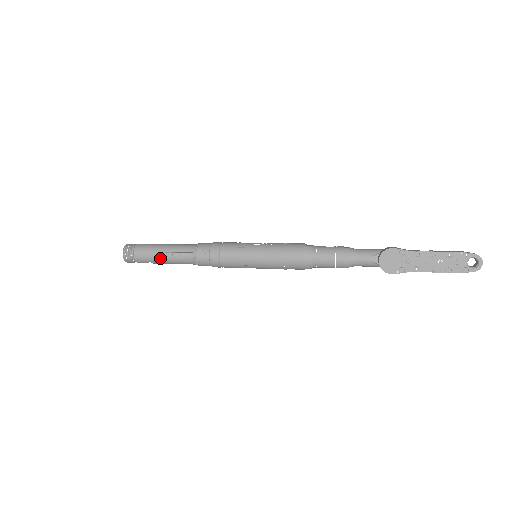
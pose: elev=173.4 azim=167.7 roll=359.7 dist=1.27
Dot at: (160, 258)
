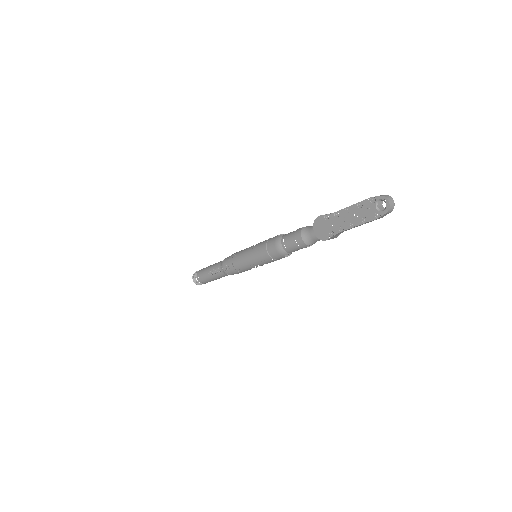
Dot at: (209, 276)
